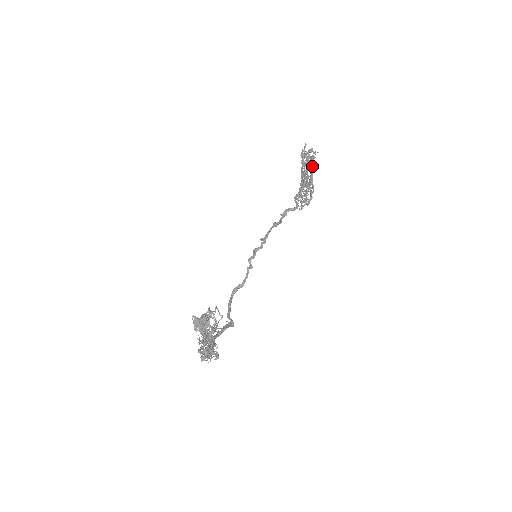
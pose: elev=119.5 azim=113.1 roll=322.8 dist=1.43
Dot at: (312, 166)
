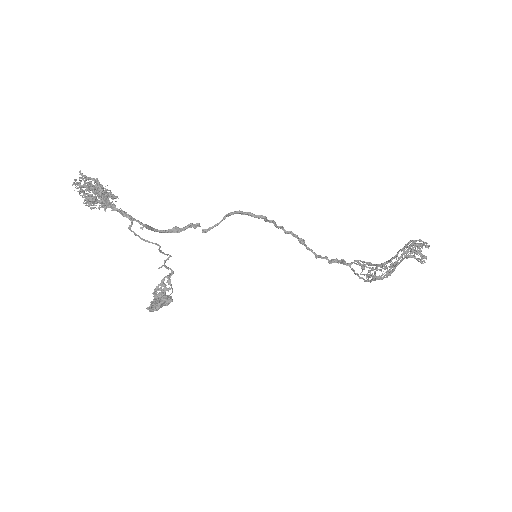
Dot at: (408, 247)
